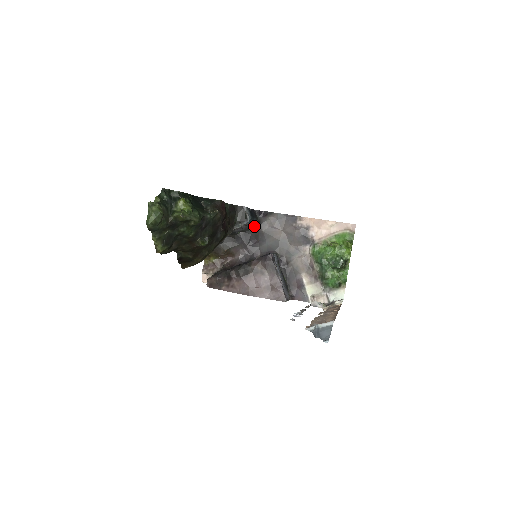
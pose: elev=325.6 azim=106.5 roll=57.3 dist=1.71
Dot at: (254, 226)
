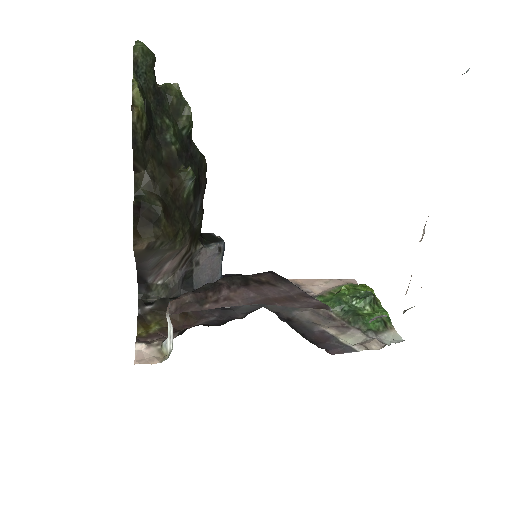
Dot at: occluded
